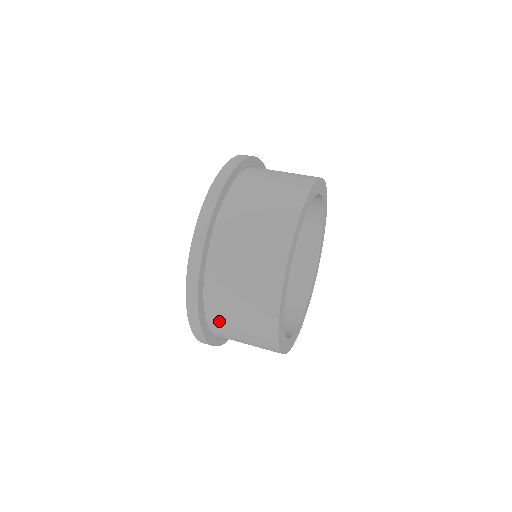
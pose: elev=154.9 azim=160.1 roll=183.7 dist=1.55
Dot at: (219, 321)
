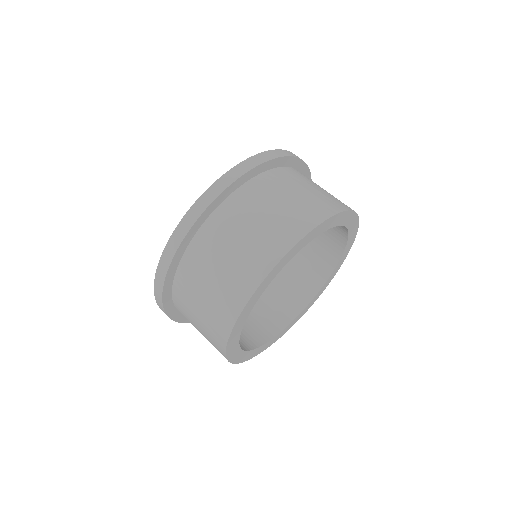
Dot at: (184, 315)
